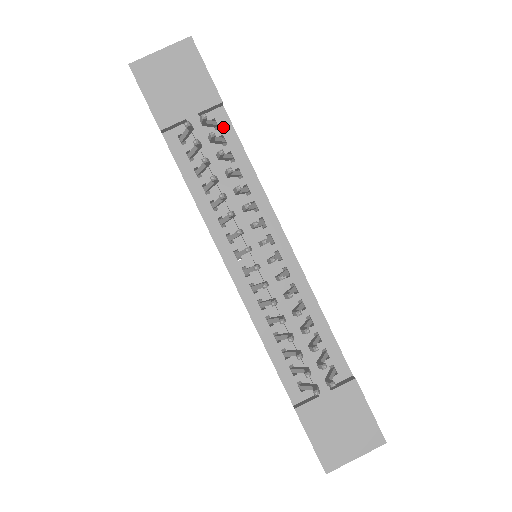
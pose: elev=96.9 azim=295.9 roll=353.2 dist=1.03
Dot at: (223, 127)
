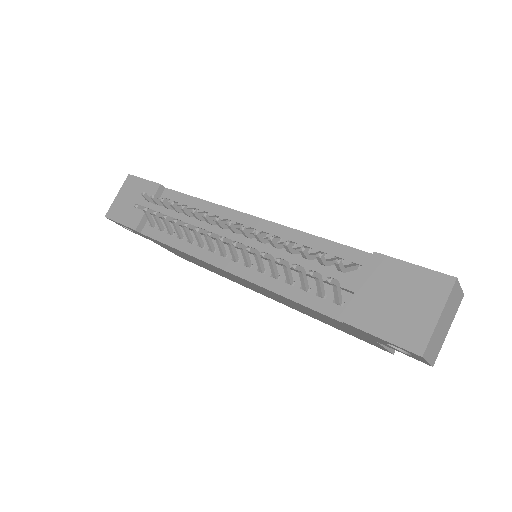
Dot at: (171, 197)
